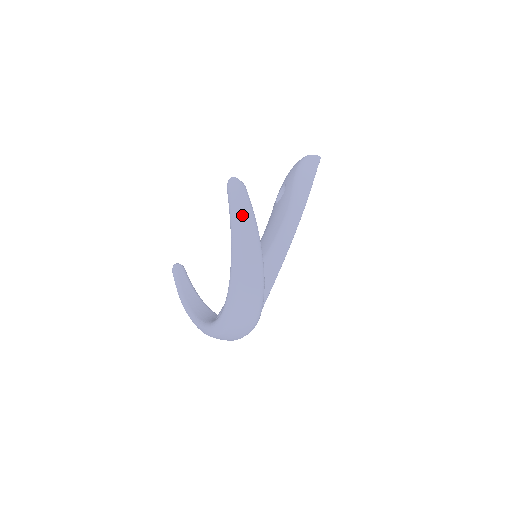
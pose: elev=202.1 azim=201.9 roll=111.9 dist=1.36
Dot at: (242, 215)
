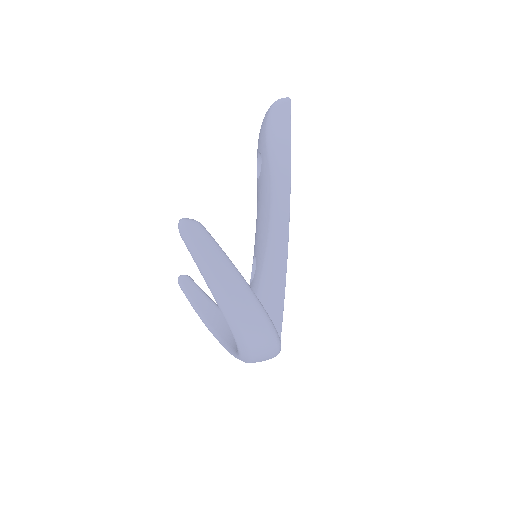
Dot at: (210, 264)
